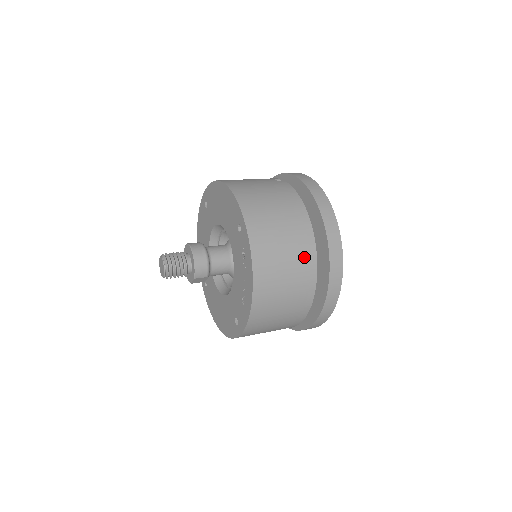
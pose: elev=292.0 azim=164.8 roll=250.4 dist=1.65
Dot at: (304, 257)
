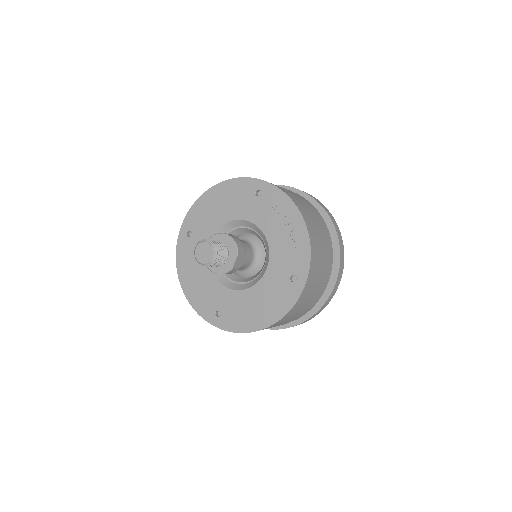
Dot at: (311, 206)
